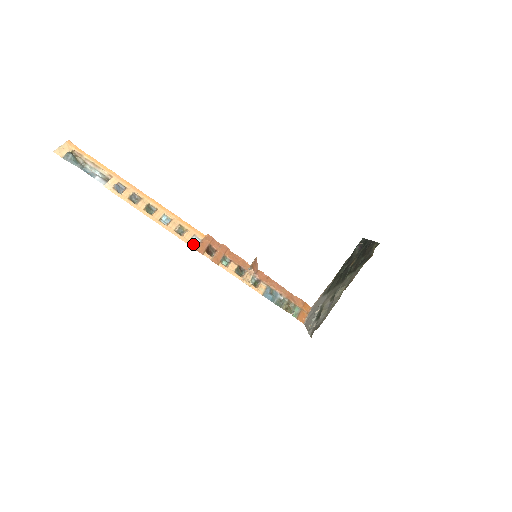
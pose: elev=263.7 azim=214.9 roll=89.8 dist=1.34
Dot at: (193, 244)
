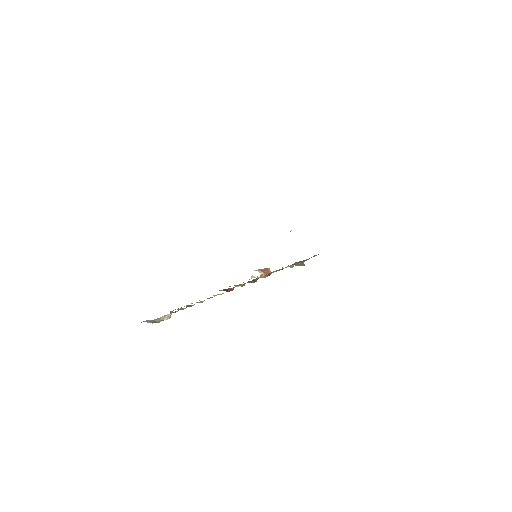
Dot at: (214, 295)
